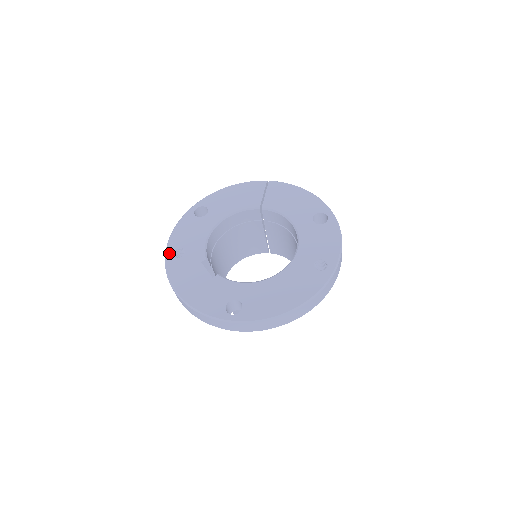
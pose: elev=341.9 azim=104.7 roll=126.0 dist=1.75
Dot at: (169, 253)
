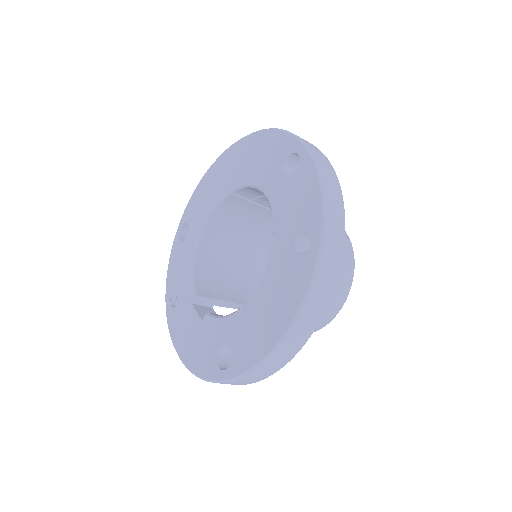
Dot at: (167, 304)
